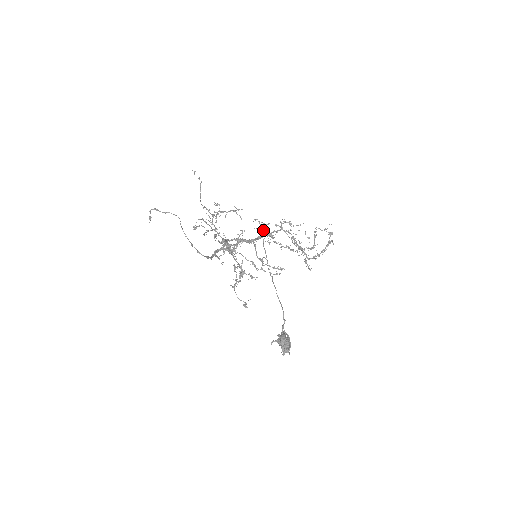
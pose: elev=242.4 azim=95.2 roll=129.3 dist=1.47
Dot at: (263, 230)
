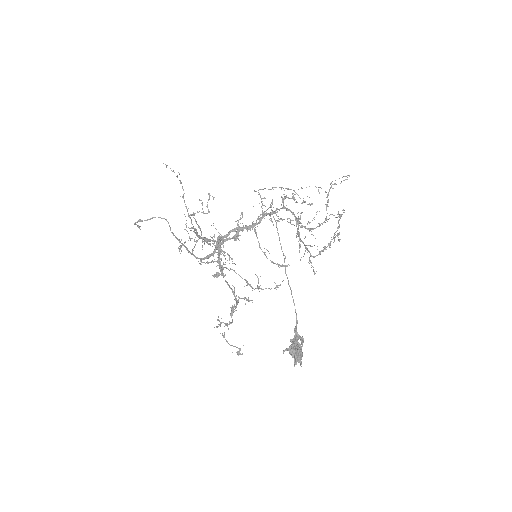
Dot at: (265, 206)
